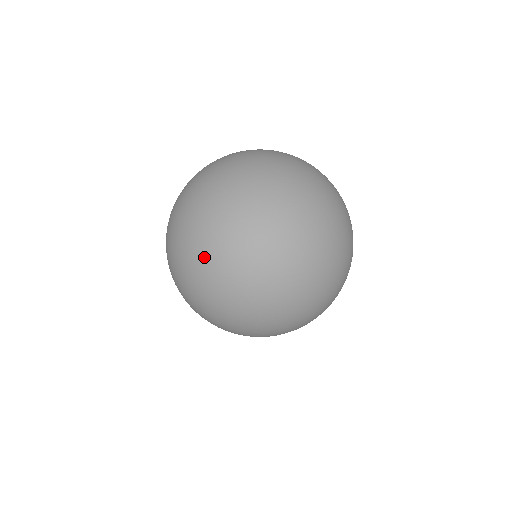
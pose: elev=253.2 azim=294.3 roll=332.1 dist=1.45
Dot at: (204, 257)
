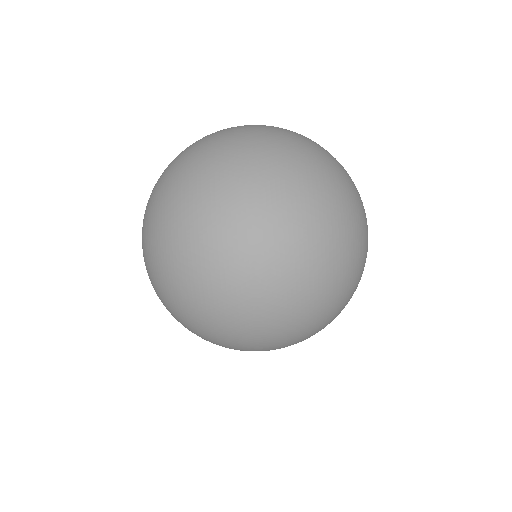
Dot at: (189, 296)
